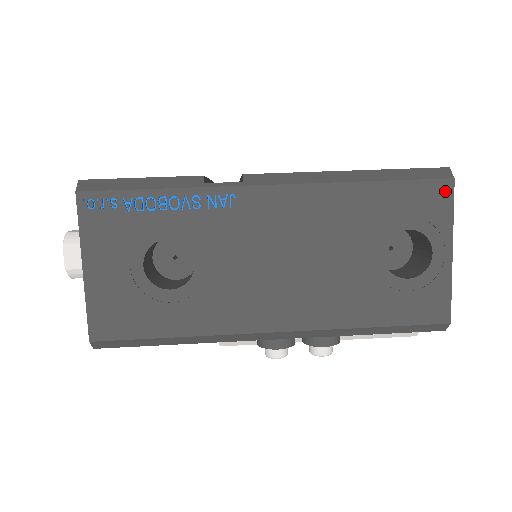
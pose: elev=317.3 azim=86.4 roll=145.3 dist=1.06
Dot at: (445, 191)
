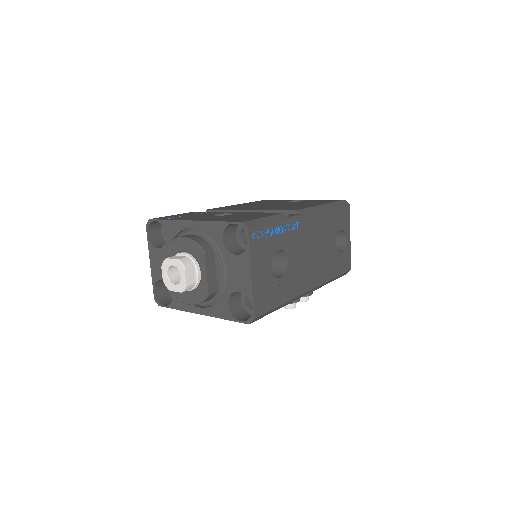
Dot at: (348, 211)
